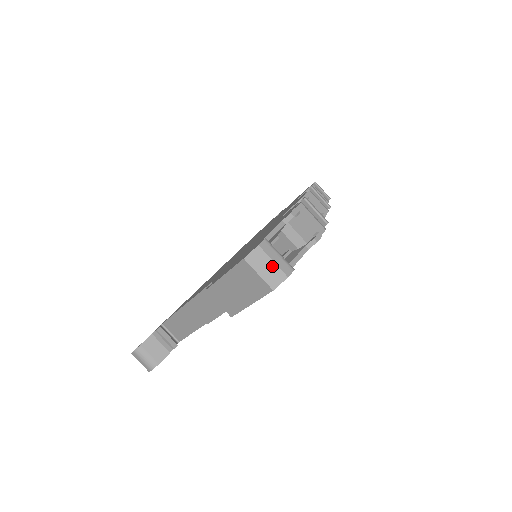
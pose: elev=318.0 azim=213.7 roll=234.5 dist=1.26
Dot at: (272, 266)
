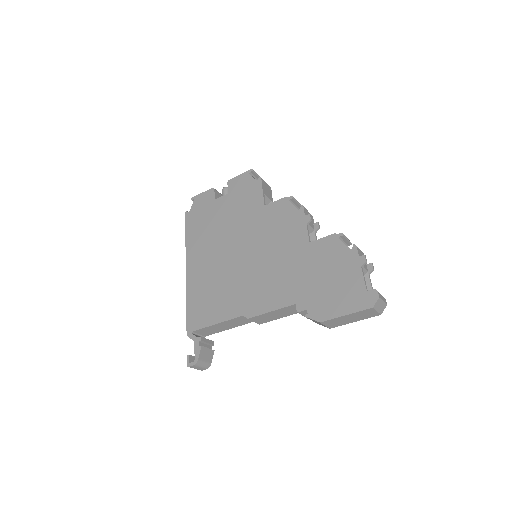
Dot at: (383, 304)
